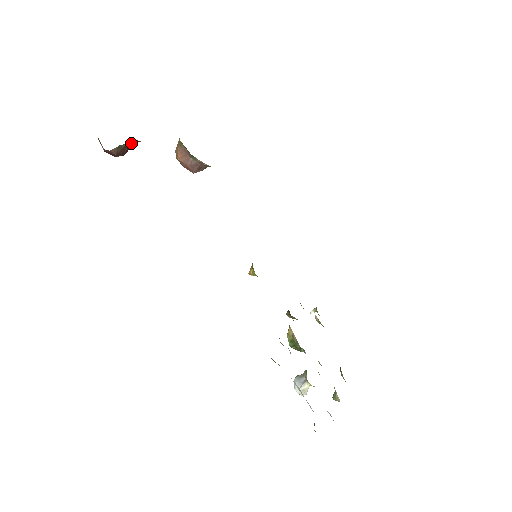
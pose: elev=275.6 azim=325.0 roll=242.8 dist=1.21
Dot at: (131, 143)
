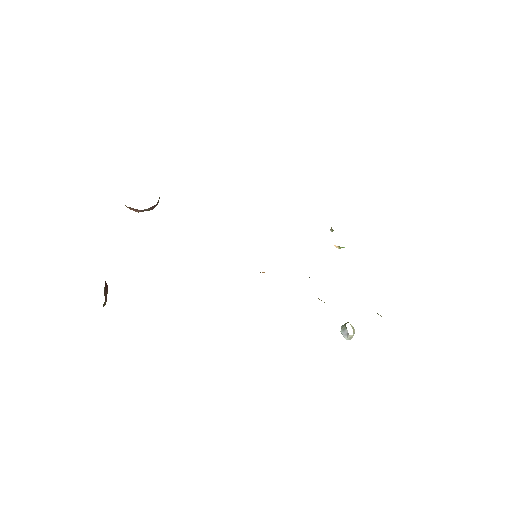
Dot at: (104, 287)
